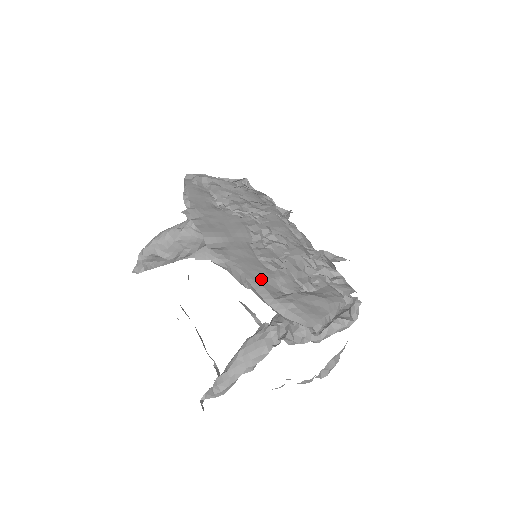
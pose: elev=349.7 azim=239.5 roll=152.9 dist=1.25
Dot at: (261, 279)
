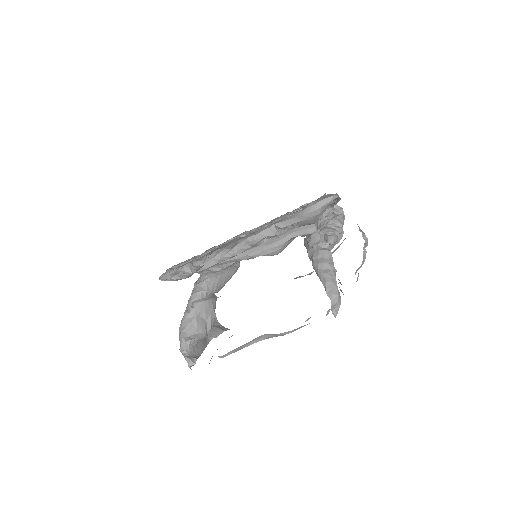
Dot at: occluded
